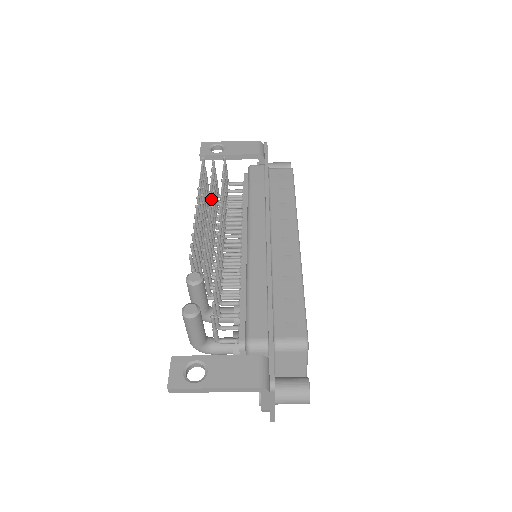
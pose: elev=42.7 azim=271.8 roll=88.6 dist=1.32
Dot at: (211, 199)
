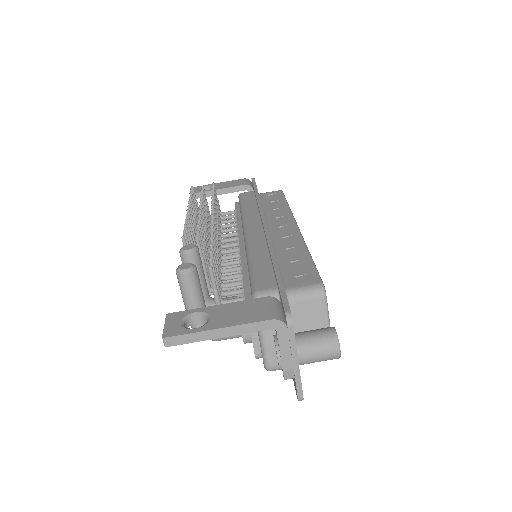
Dot at: (203, 209)
